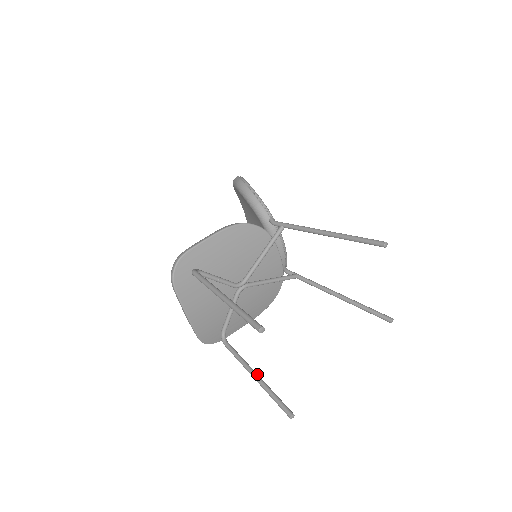
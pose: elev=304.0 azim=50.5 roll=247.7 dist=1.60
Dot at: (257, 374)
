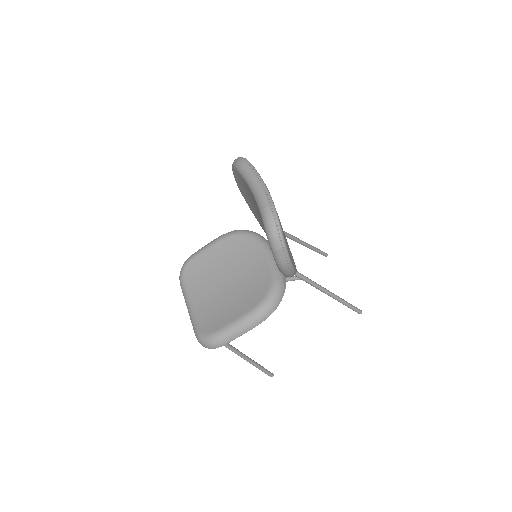
Dot at: occluded
